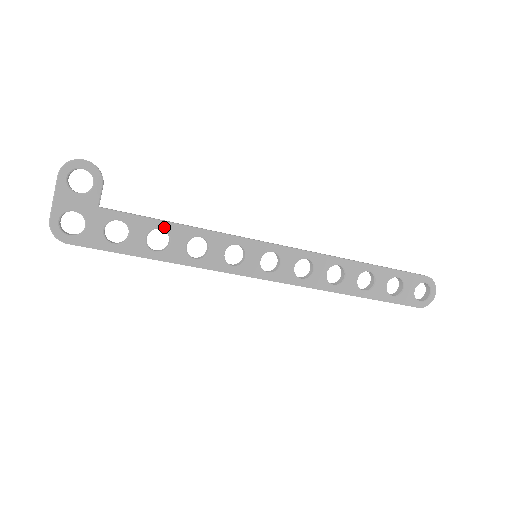
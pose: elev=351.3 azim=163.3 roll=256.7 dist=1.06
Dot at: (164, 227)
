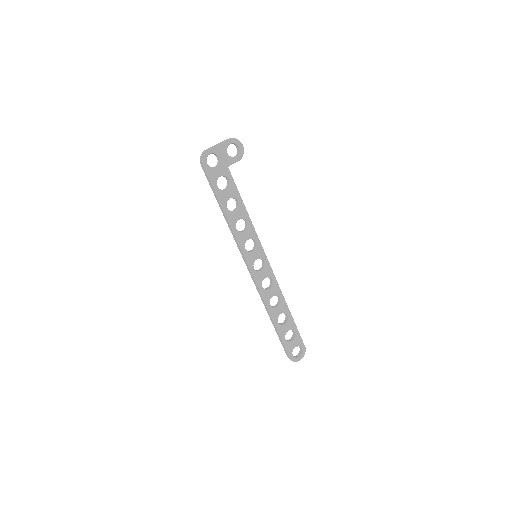
Dot at: (240, 202)
